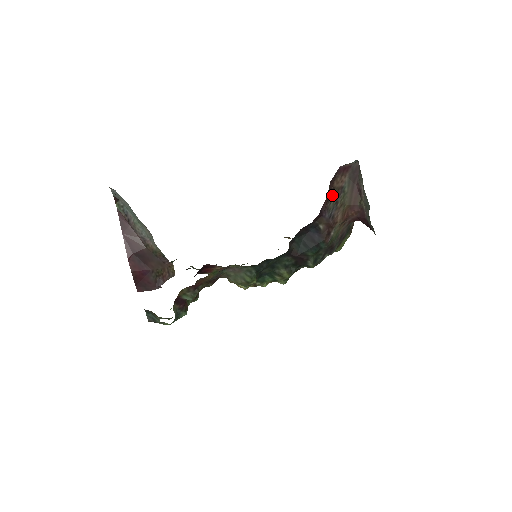
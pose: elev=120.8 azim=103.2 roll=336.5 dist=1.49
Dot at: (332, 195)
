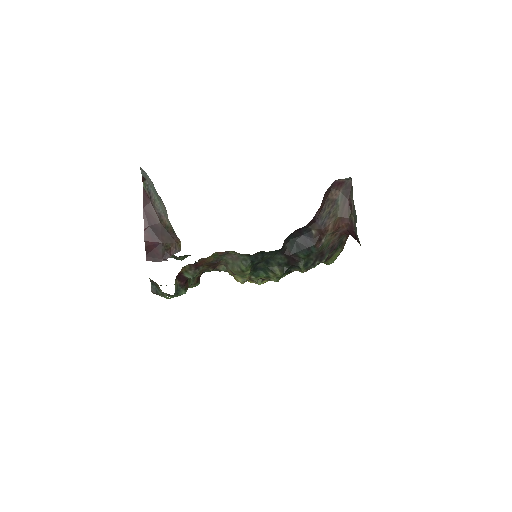
Dot at: (326, 205)
